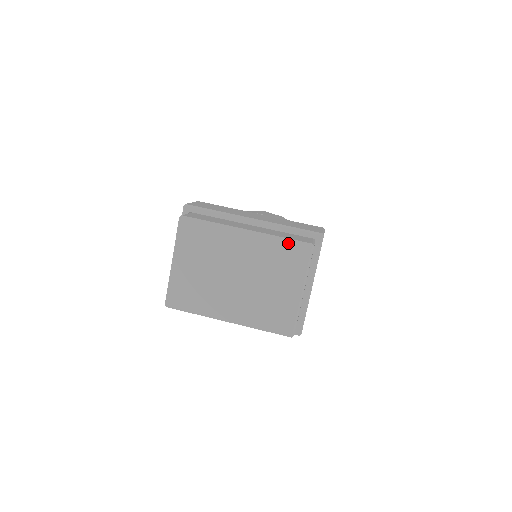
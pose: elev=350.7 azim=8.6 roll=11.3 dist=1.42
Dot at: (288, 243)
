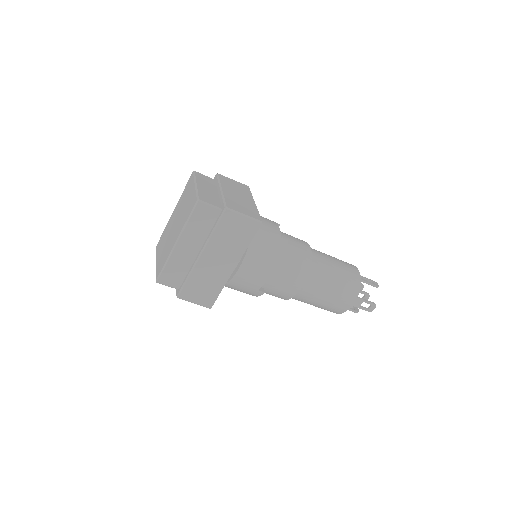
Dot at: (186, 186)
